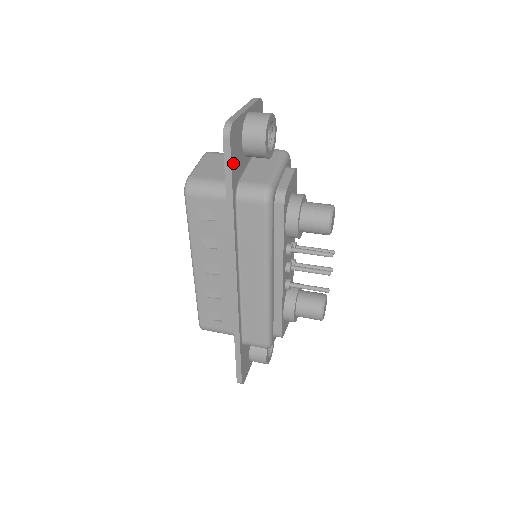
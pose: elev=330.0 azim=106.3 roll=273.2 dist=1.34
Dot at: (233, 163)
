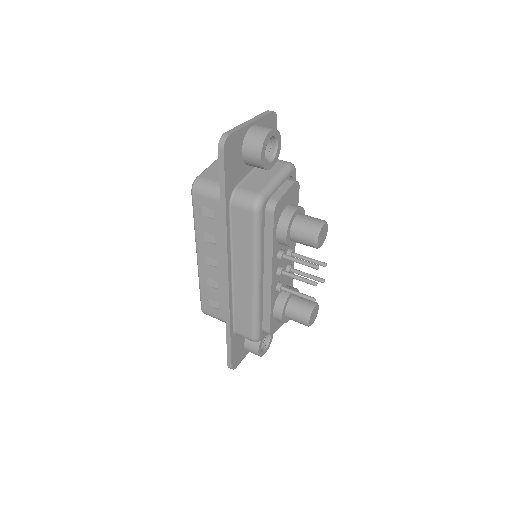
Dot at: (228, 171)
